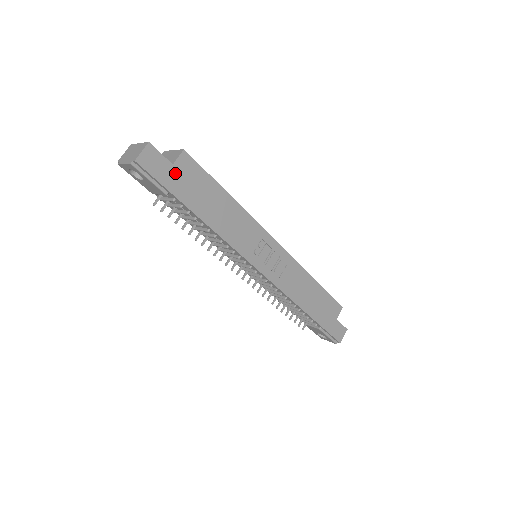
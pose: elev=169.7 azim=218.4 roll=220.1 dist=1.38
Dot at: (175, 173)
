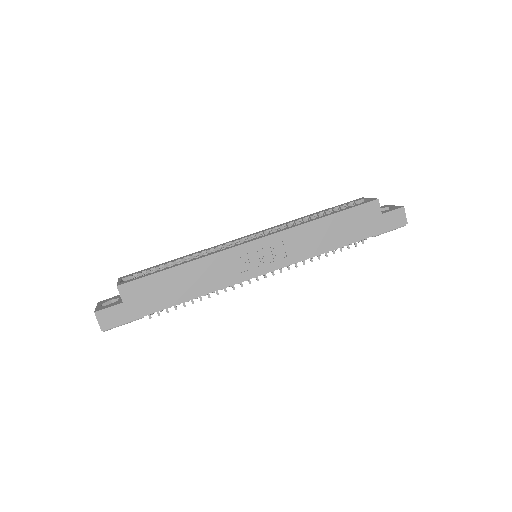
Dot at: (130, 304)
